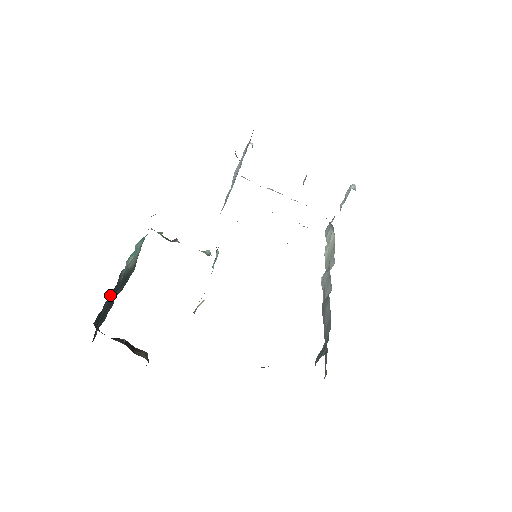
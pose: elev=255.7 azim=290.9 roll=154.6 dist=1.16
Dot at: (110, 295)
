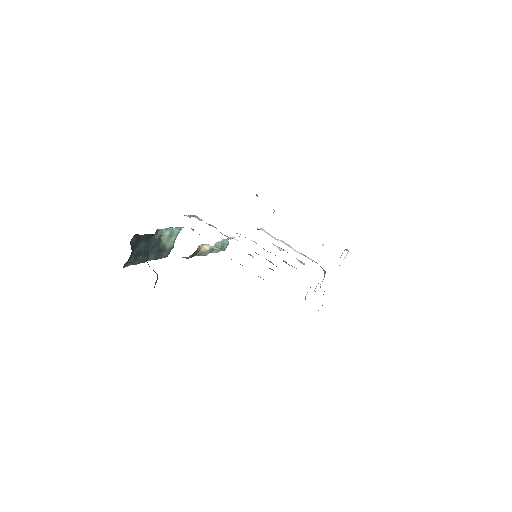
Dot at: (146, 241)
